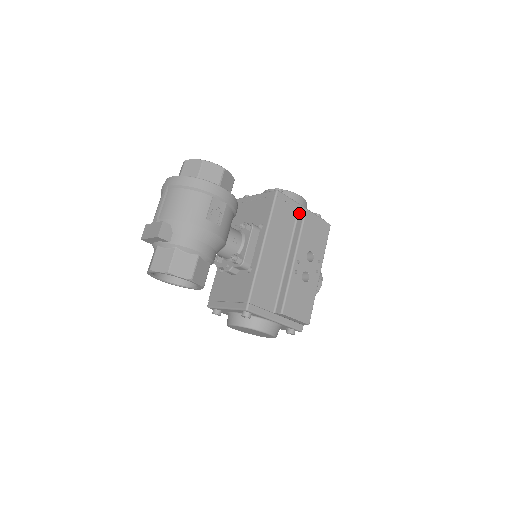
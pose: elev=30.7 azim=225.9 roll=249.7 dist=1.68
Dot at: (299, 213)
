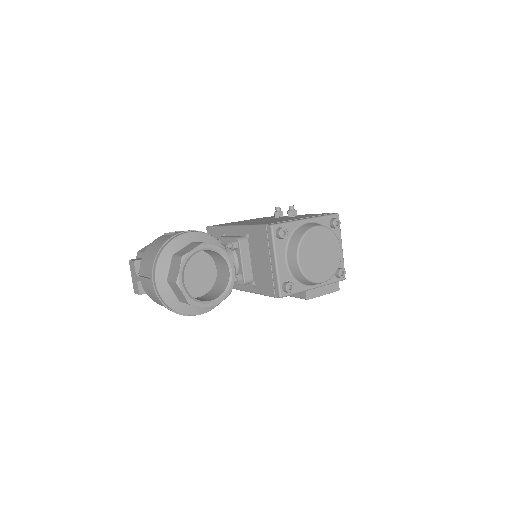
Dot at: occluded
